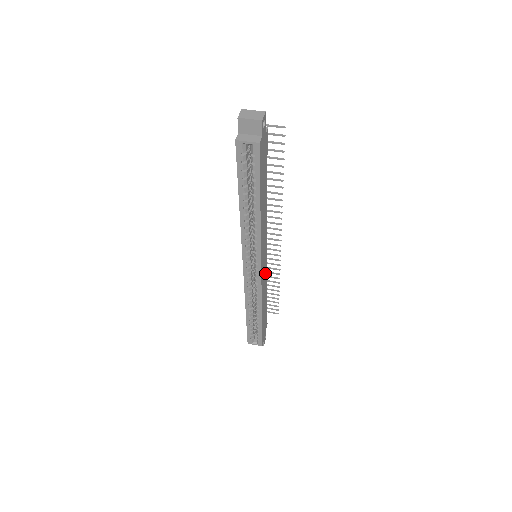
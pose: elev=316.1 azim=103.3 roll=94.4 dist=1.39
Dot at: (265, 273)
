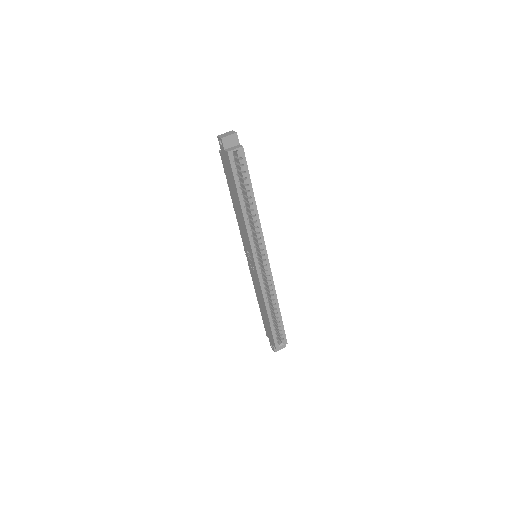
Dot at: occluded
